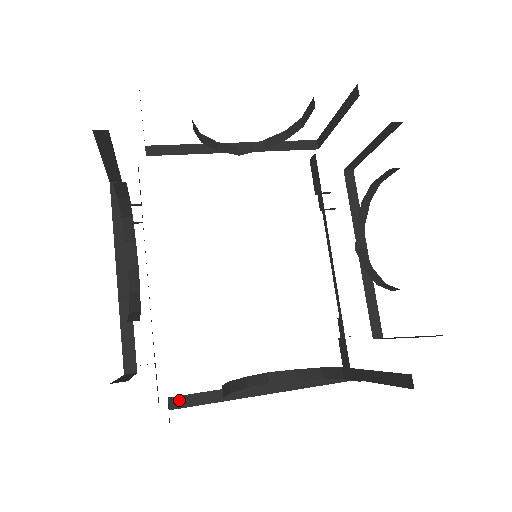
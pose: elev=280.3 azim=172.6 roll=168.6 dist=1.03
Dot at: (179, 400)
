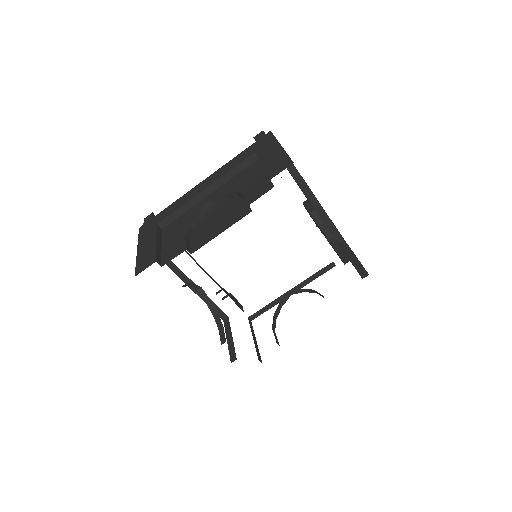
Dot at: (253, 316)
